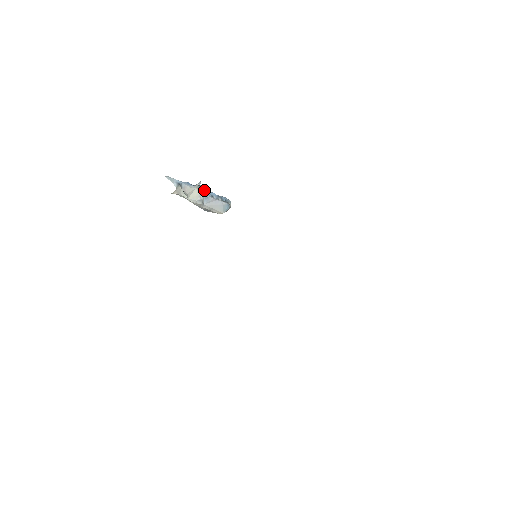
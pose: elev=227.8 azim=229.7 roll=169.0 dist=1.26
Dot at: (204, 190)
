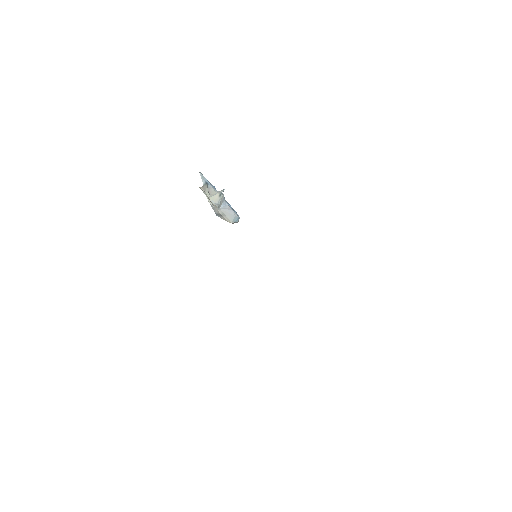
Dot at: (224, 198)
